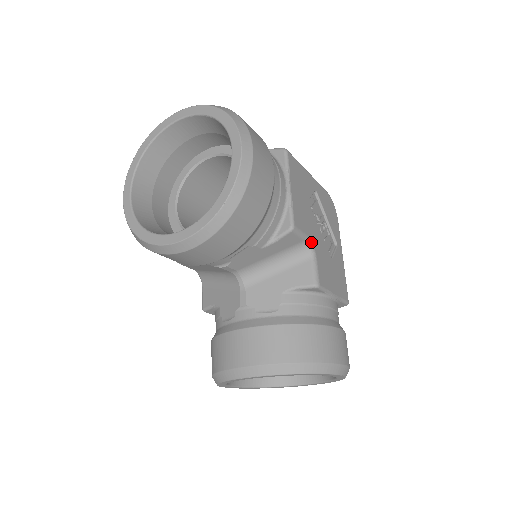
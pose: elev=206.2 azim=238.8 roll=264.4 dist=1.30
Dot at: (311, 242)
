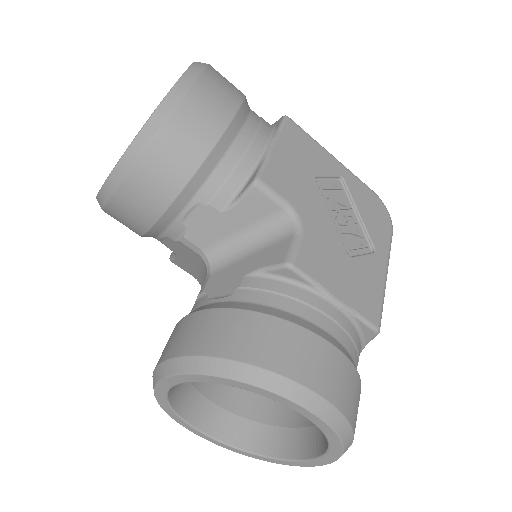
Dot at: (297, 214)
